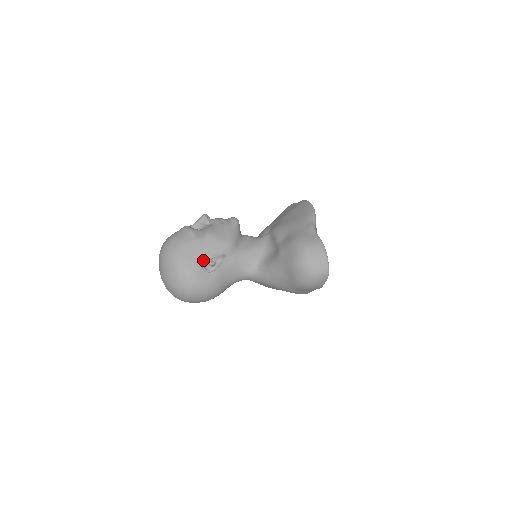
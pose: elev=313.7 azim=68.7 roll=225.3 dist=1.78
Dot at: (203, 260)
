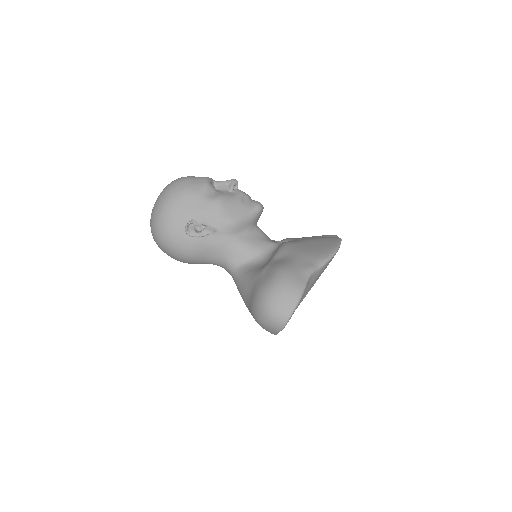
Dot at: (193, 219)
